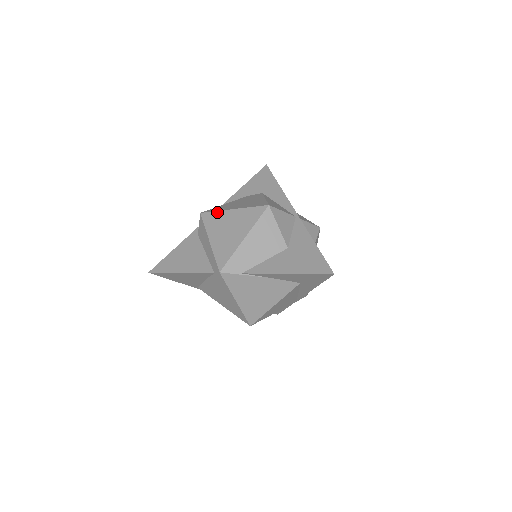
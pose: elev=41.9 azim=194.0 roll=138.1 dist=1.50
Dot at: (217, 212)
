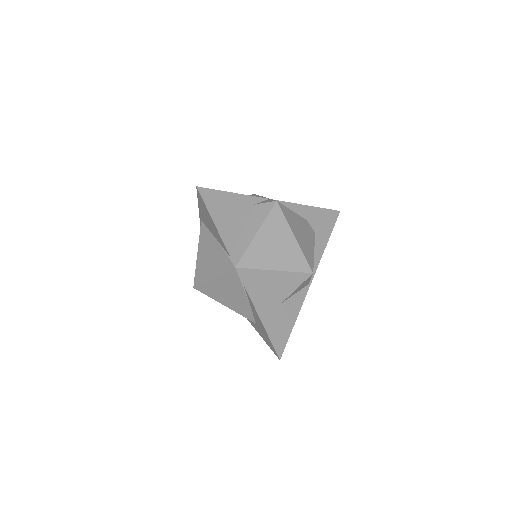
Dot at: (285, 221)
